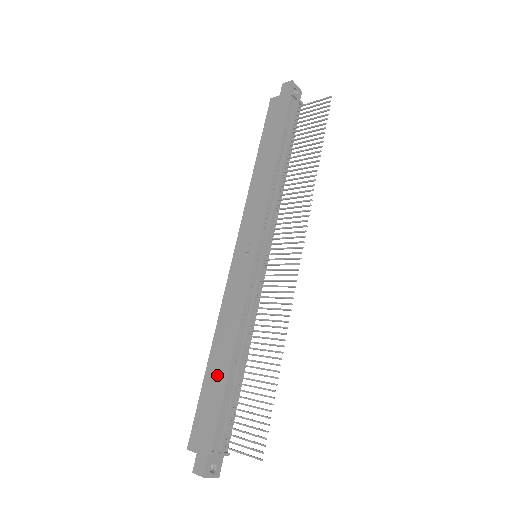
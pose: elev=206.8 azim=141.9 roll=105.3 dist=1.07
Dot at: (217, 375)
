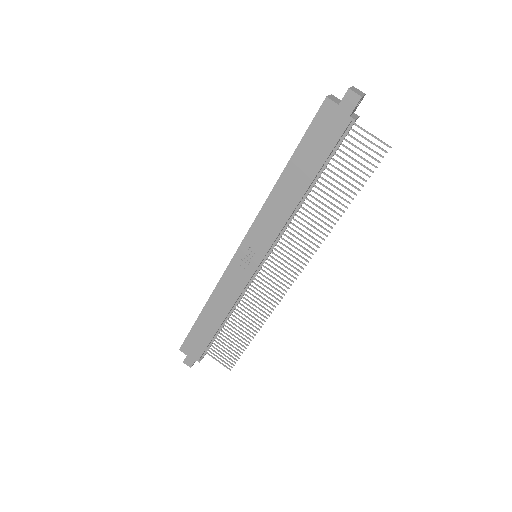
Dot at: (208, 326)
